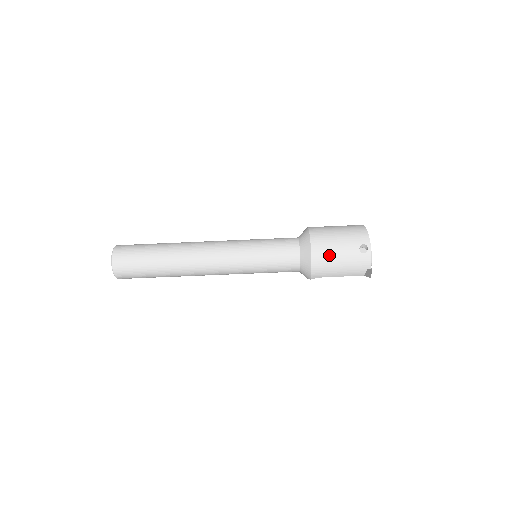
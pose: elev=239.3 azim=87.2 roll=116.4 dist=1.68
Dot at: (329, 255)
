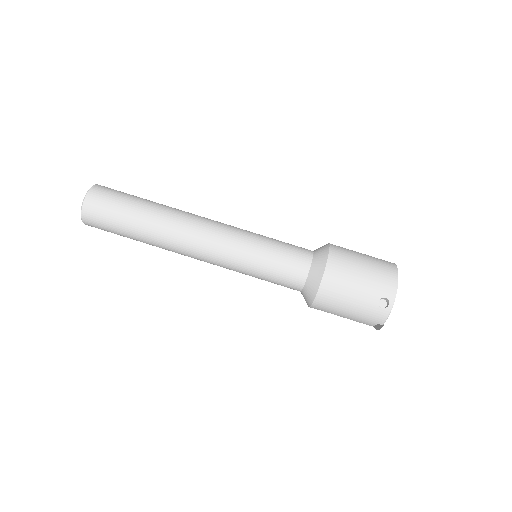
Dot at: (340, 296)
